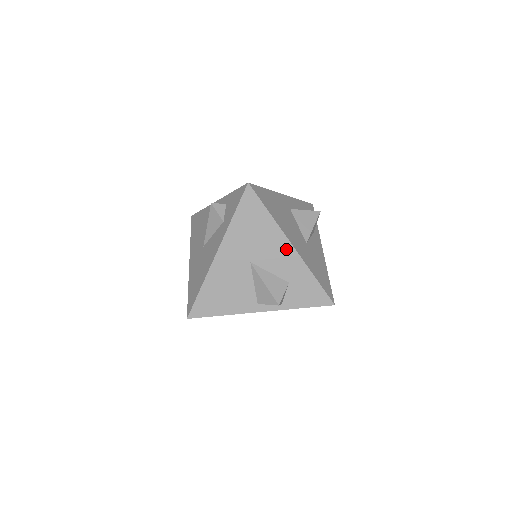
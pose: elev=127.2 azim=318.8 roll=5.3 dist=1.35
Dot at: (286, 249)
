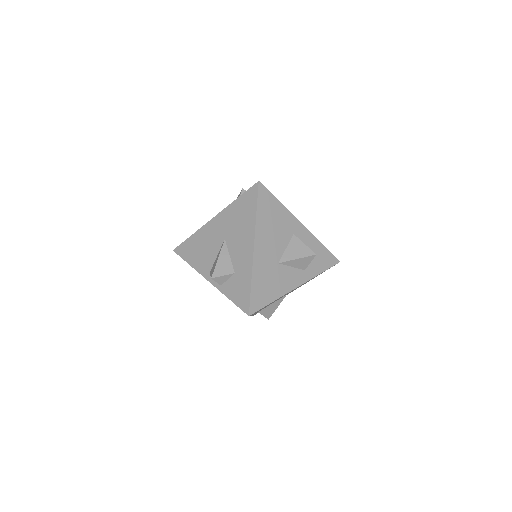
Dot at: (249, 246)
